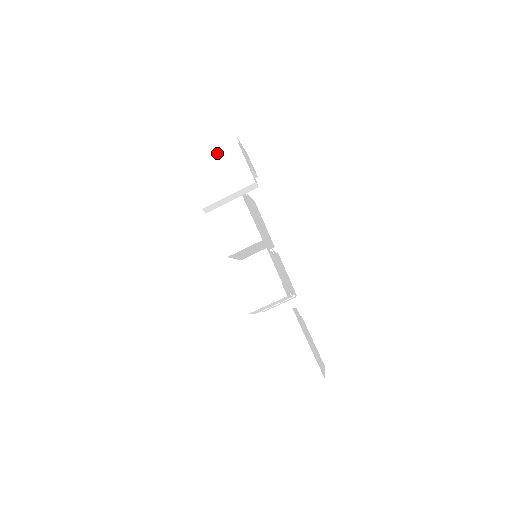
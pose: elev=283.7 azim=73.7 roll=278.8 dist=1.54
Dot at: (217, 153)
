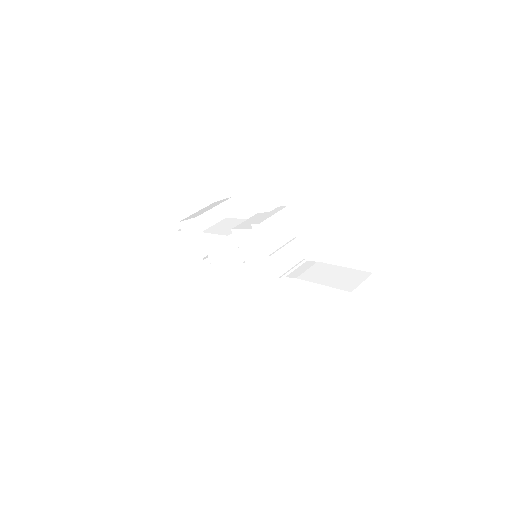
Dot at: occluded
